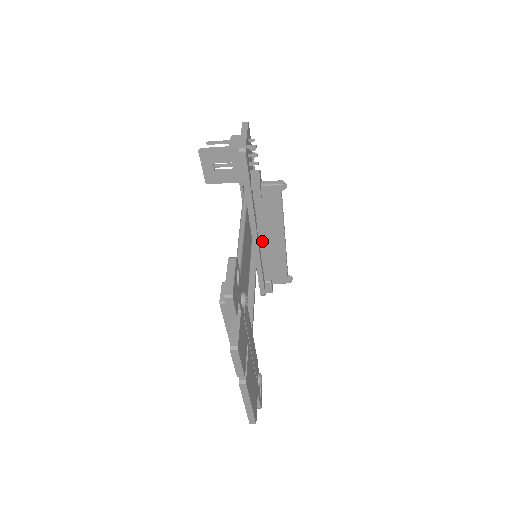
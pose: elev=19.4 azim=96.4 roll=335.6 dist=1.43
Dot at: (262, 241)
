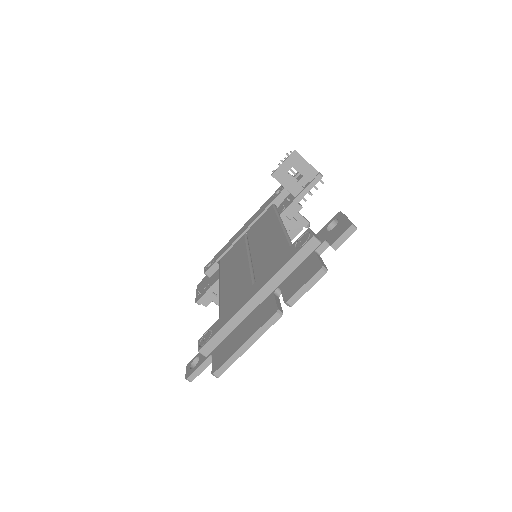
Dot at: occluded
